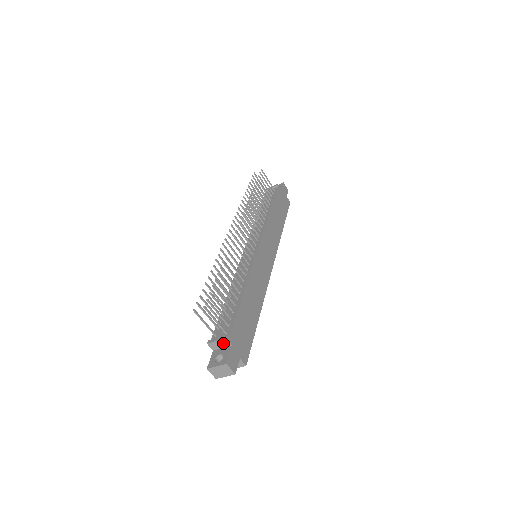
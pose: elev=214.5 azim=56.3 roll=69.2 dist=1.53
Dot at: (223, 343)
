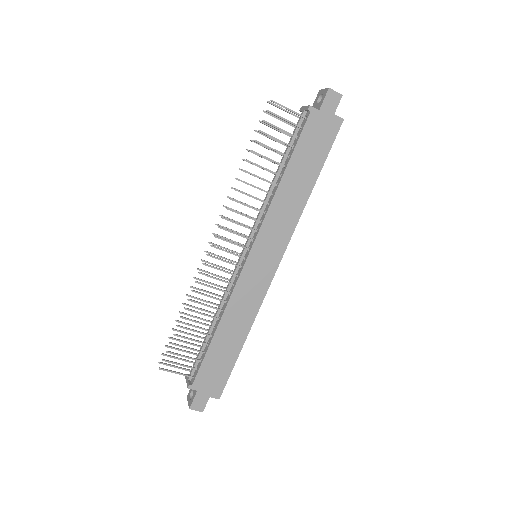
Dot at: occluded
